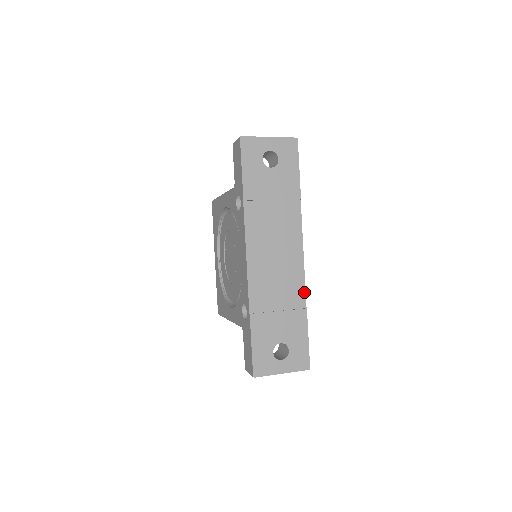
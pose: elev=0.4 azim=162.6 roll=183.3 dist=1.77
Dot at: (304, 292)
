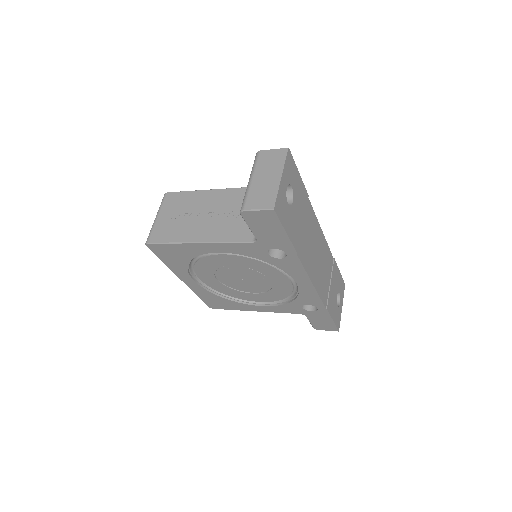
Dot at: (330, 252)
